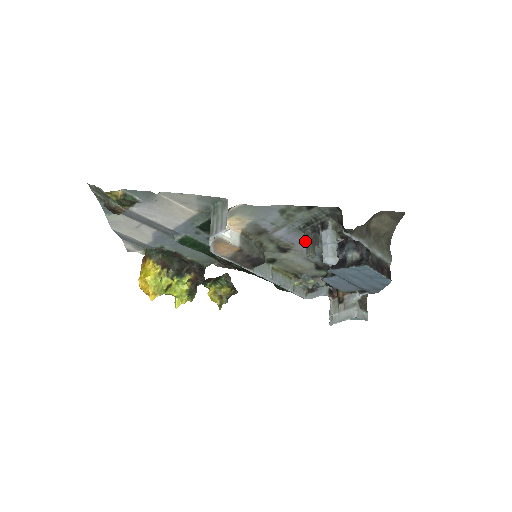
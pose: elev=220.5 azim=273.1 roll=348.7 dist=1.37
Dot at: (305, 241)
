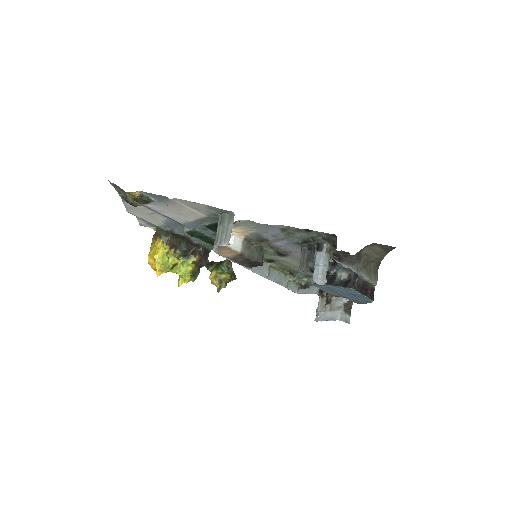
Dot at: (301, 257)
